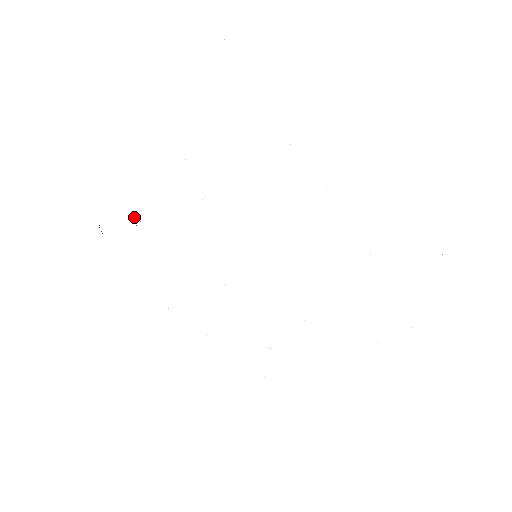
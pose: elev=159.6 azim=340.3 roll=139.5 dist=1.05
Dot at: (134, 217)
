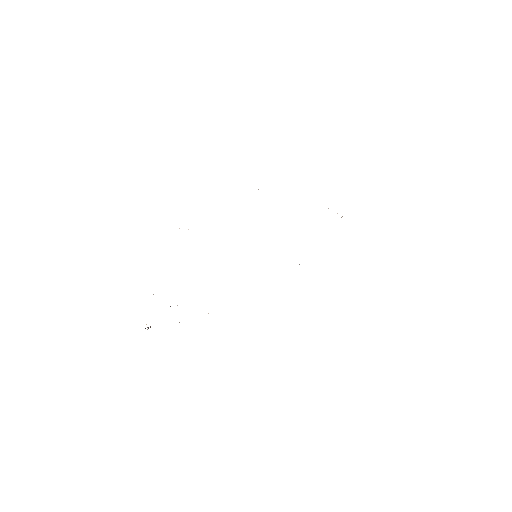
Dot at: occluded
